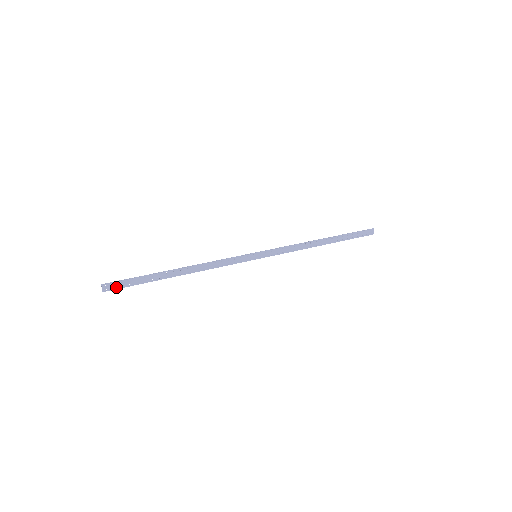
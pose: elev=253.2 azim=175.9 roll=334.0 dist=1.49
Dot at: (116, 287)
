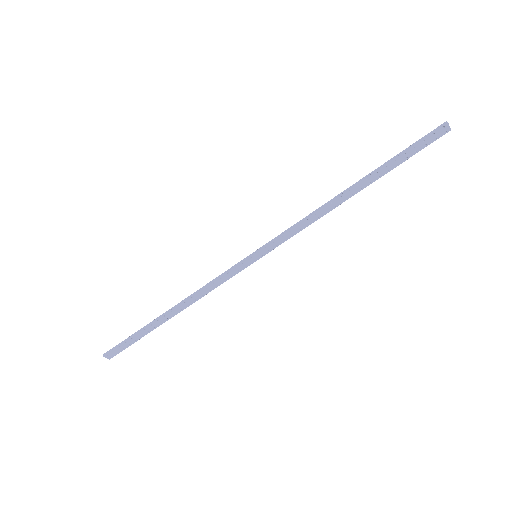
Dot at: (118, 351)
